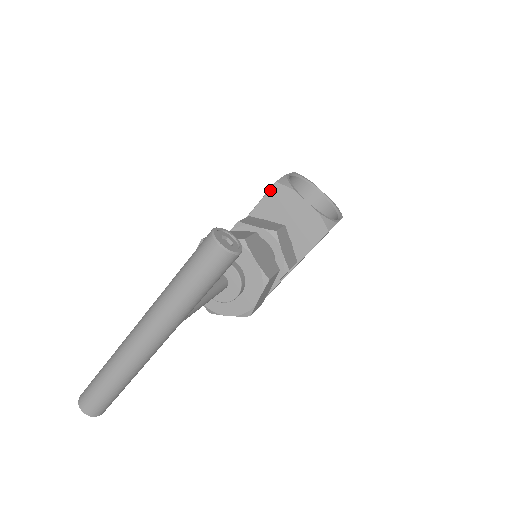
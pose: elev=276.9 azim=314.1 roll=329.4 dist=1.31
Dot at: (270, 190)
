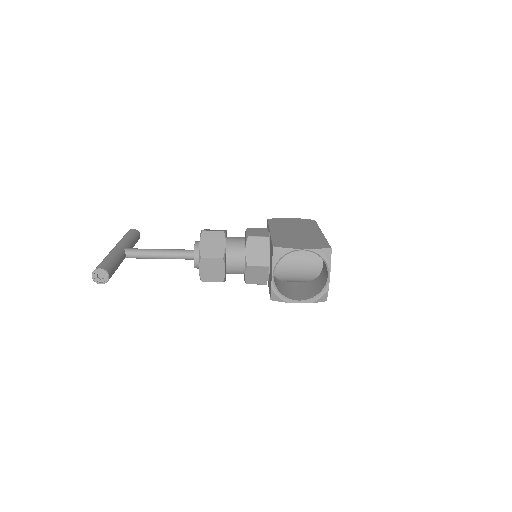
Dot at: (272, 244)
